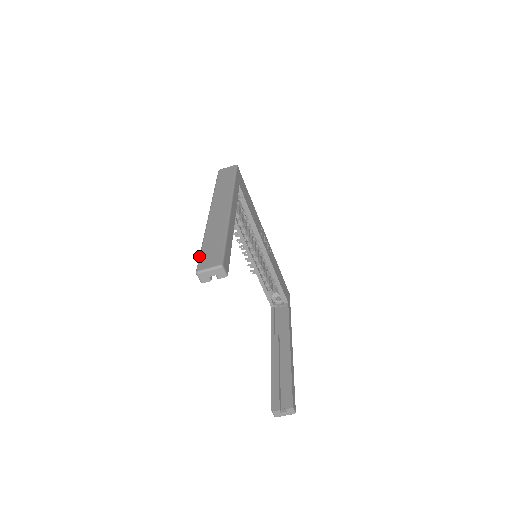
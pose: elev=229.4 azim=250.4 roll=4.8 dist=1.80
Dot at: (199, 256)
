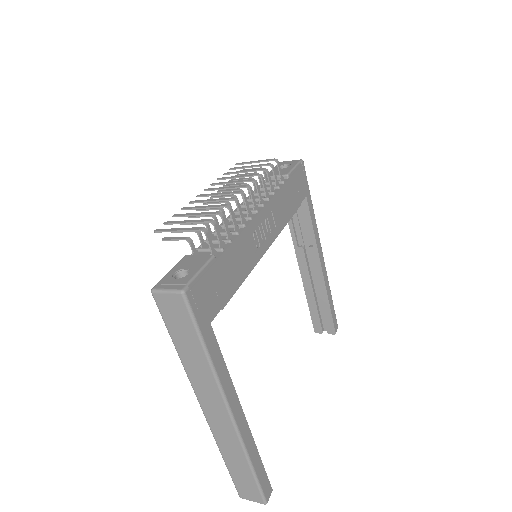
Dot at: occluded
